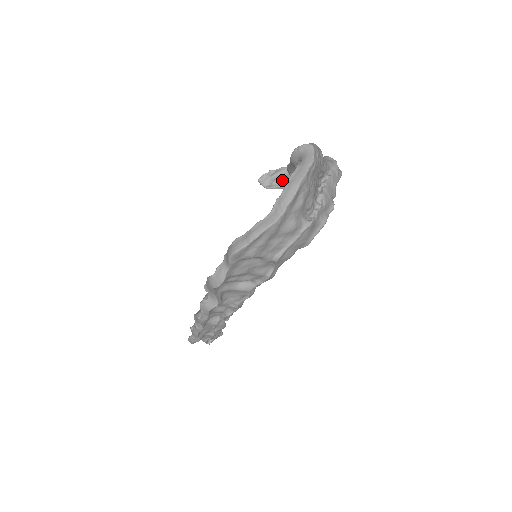
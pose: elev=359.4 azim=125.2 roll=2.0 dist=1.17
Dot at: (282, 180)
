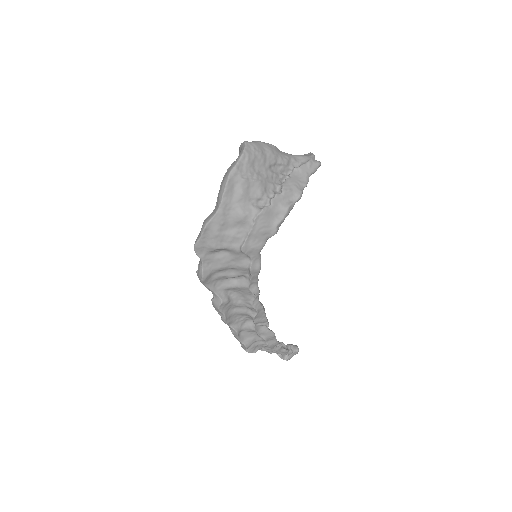
Dot at: occluded
